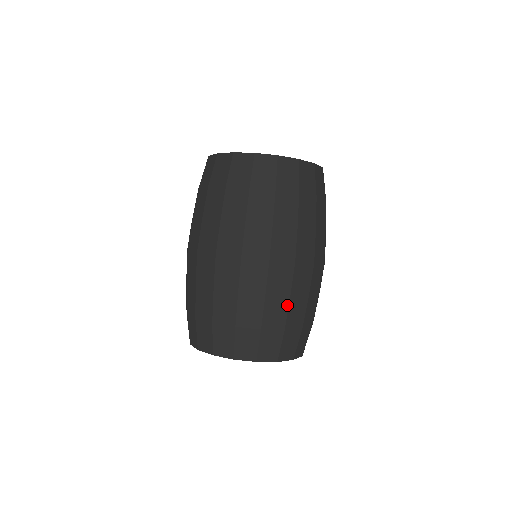
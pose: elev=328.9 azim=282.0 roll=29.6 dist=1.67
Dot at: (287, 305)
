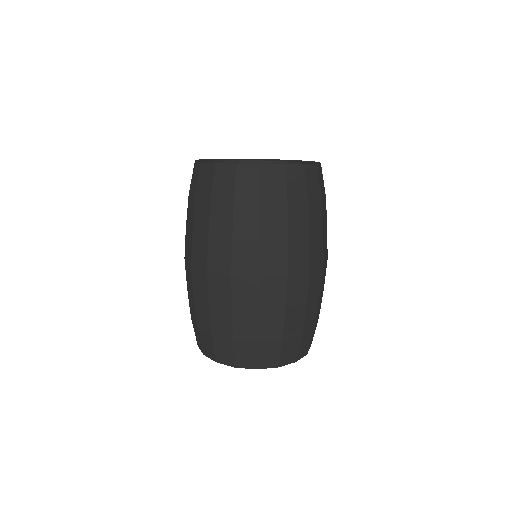
Dot at: (304, 312)
